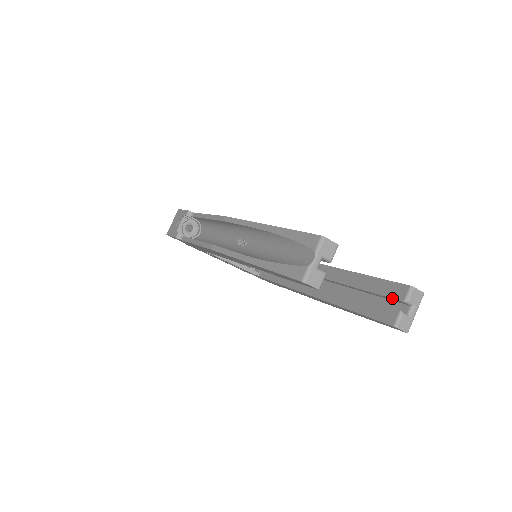
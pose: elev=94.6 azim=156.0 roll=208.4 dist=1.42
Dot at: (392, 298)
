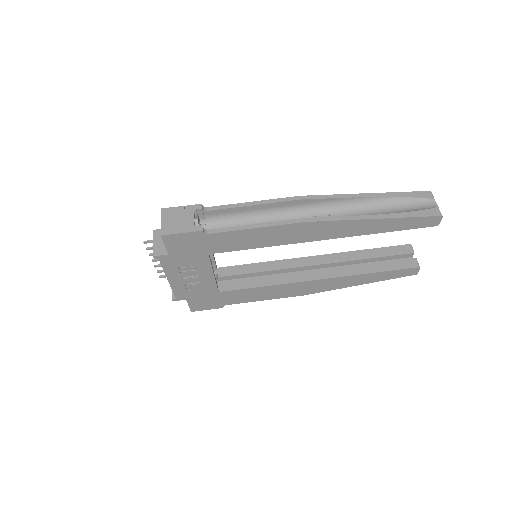
Dot at: (403, 254)
